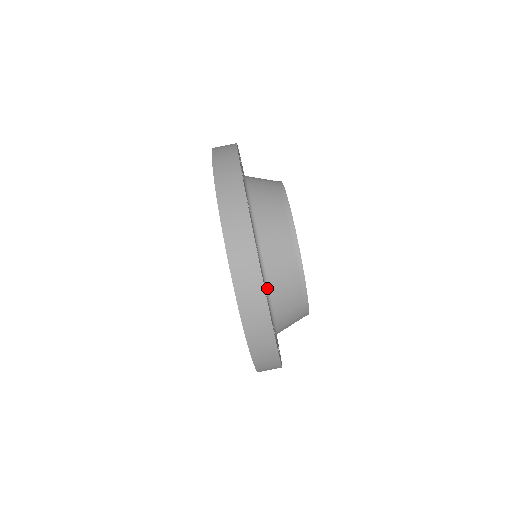
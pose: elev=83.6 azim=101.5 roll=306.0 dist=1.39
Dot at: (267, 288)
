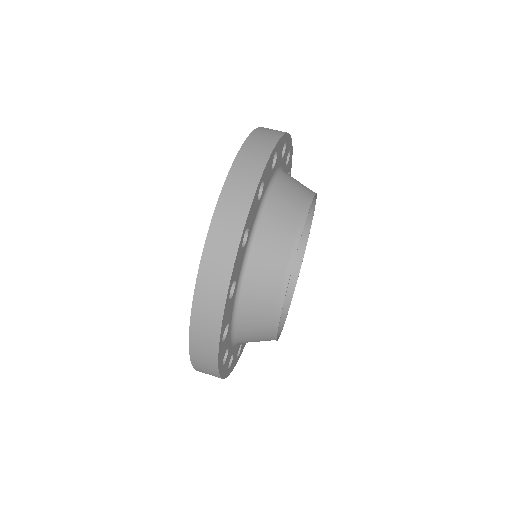
Dot at: (281, 170)
